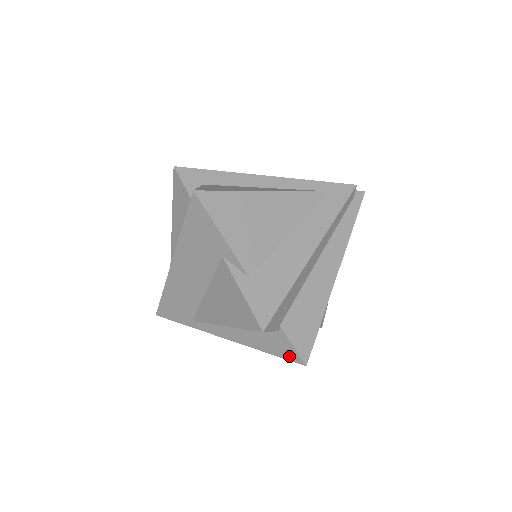
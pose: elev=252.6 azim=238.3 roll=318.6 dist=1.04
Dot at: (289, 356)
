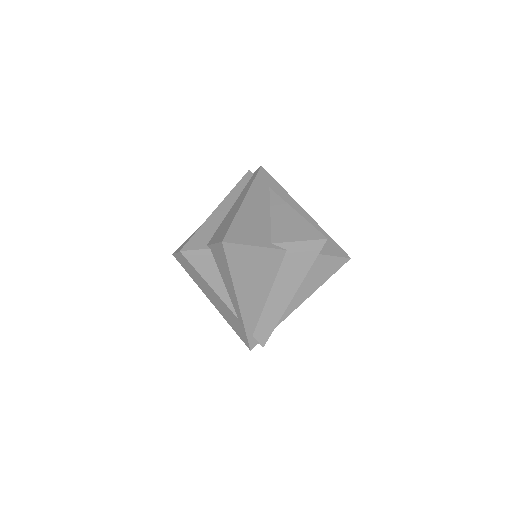
Dot at: (222, 252)
